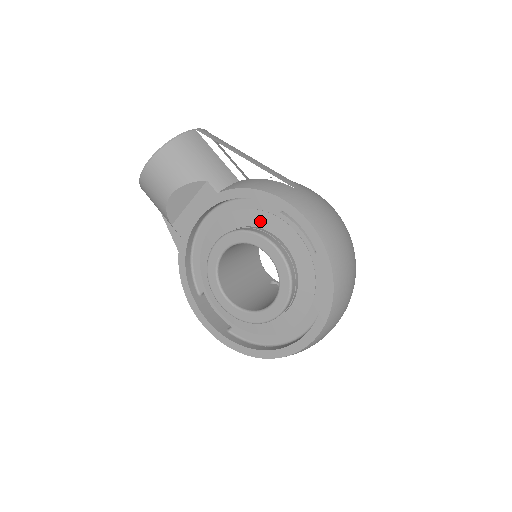
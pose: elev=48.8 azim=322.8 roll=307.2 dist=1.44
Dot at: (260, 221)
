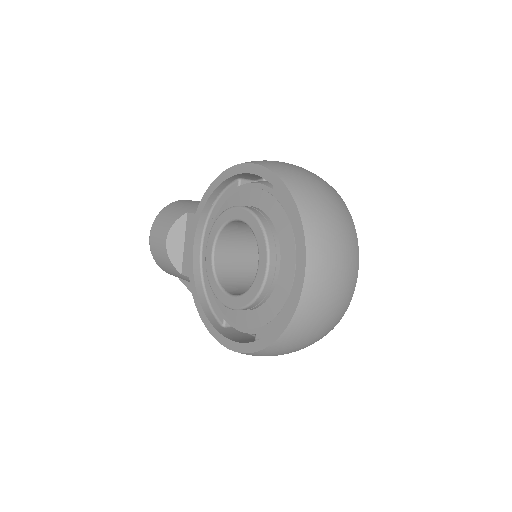
Dot at: occluded
